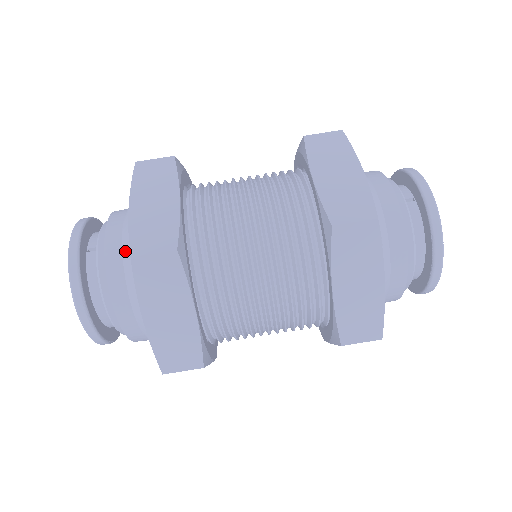
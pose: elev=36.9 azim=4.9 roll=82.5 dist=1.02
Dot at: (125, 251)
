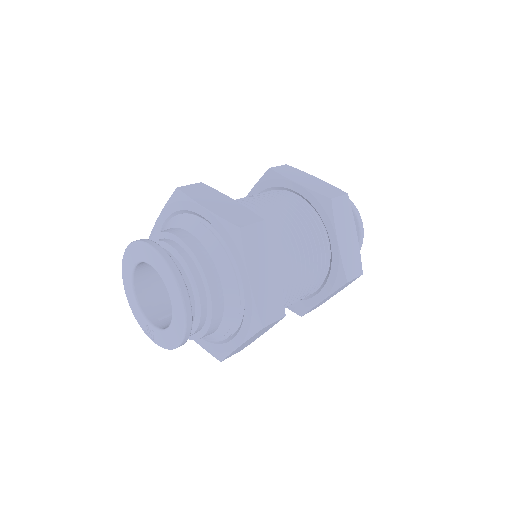
Dot at: (207, 242)
